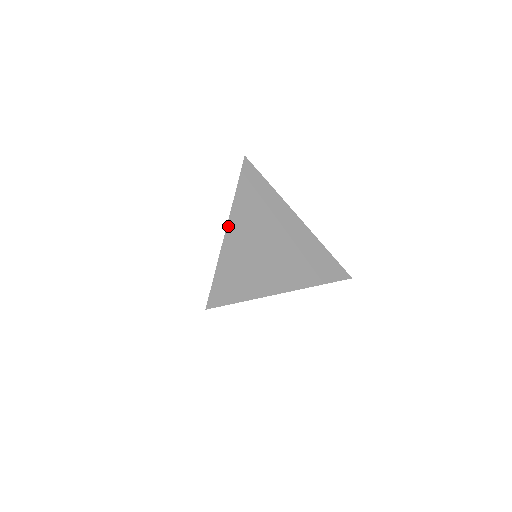
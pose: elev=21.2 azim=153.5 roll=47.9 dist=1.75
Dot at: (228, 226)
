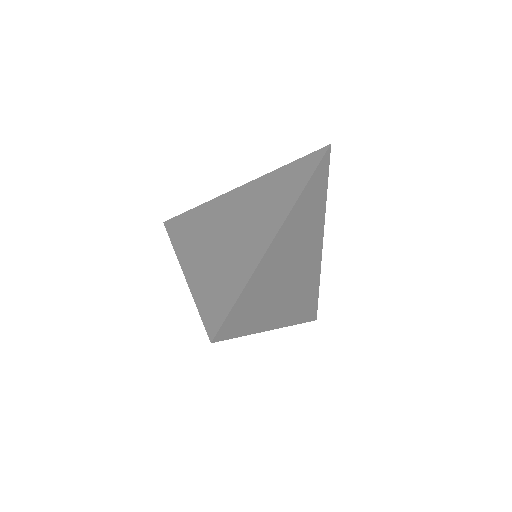
Dot at: (183, 270)
